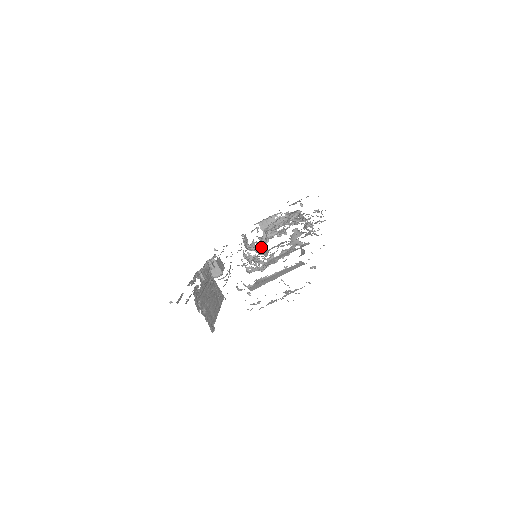
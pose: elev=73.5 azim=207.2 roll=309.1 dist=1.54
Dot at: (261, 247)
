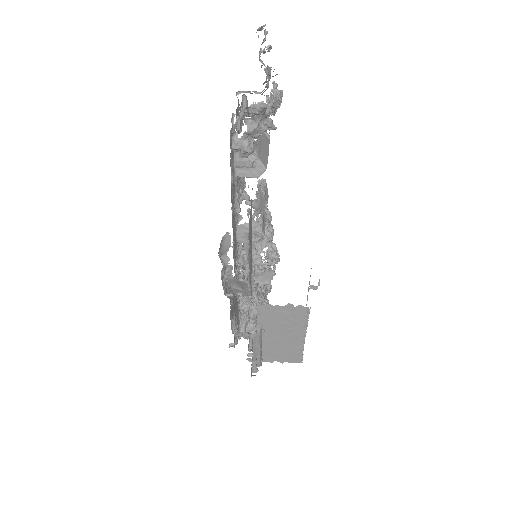
Dot at: (262, 299)
